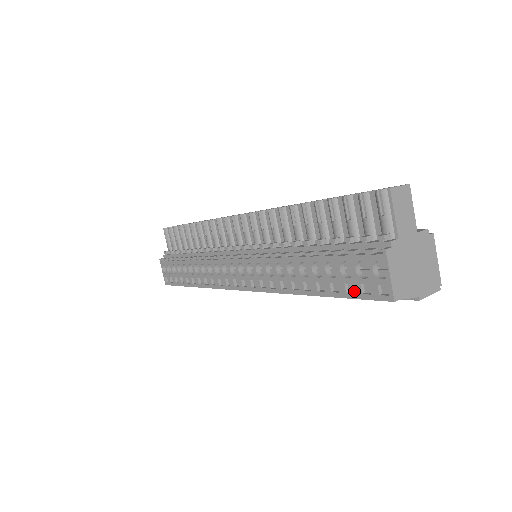
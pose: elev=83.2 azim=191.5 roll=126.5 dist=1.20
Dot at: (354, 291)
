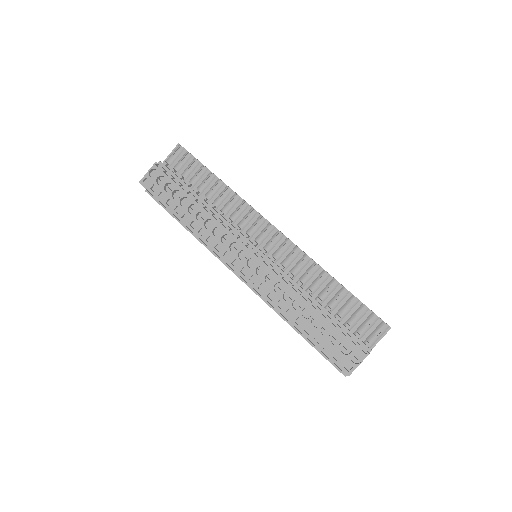
Dot at: (330, 352)
